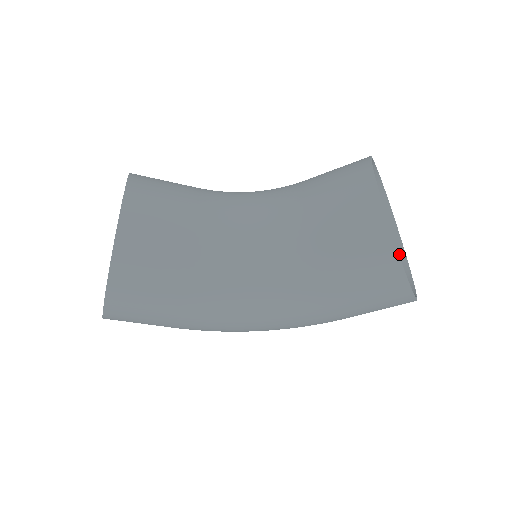
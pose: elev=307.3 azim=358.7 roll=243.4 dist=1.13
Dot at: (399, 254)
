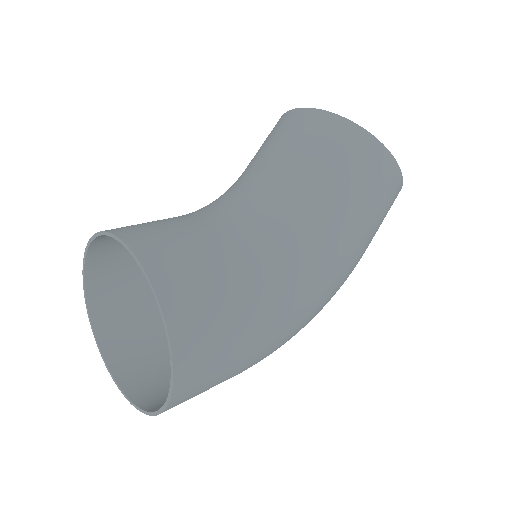
Dot at: occluded
